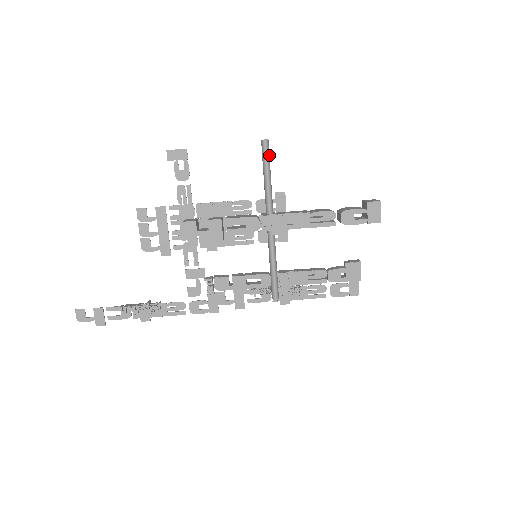
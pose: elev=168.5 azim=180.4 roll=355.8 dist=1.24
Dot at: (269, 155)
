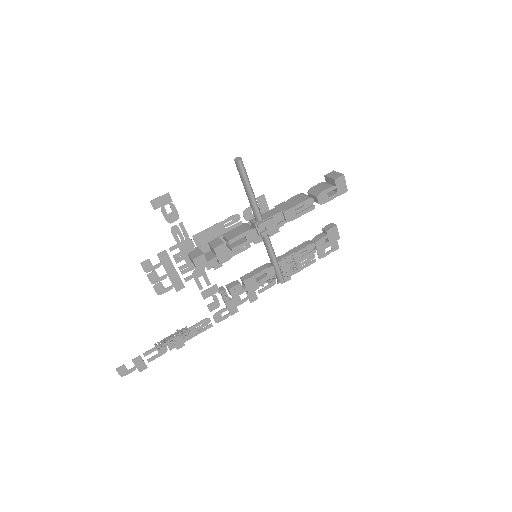
Dot at: (245, 171)
